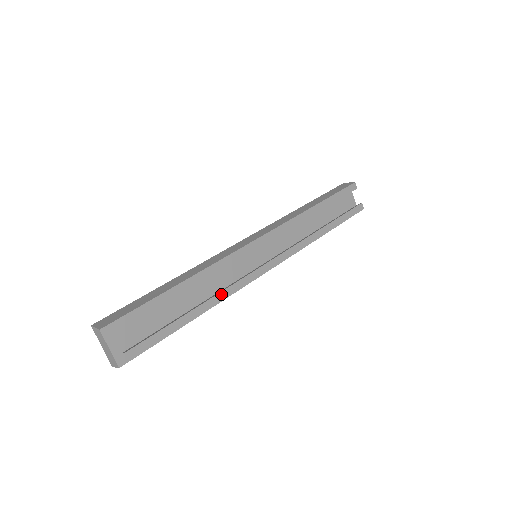
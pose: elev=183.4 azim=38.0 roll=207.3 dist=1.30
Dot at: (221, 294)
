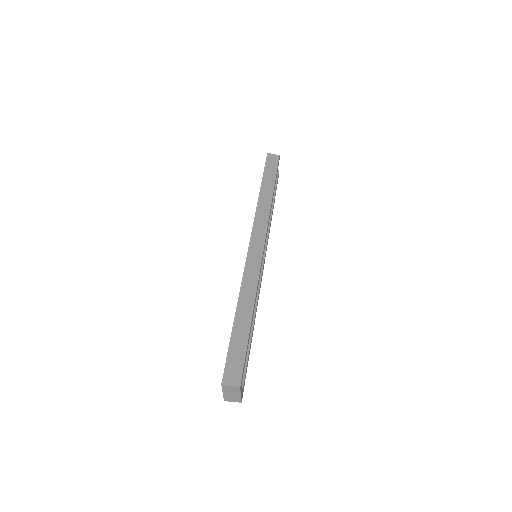
Dot at: (257, 304)
